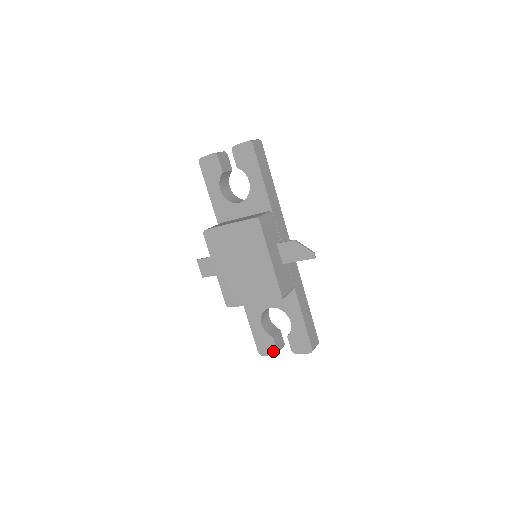
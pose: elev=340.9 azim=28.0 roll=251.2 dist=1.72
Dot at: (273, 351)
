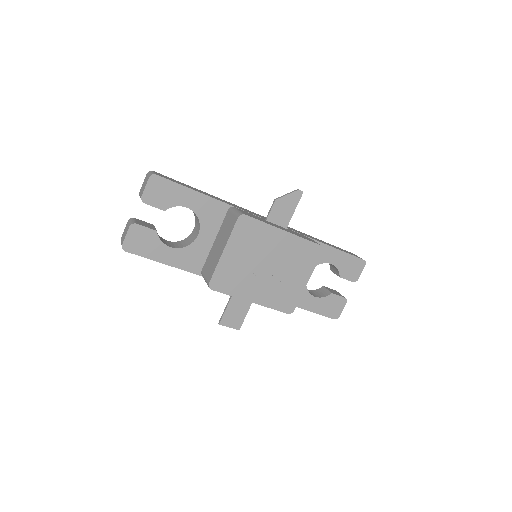
Dot at: (342, 302)
